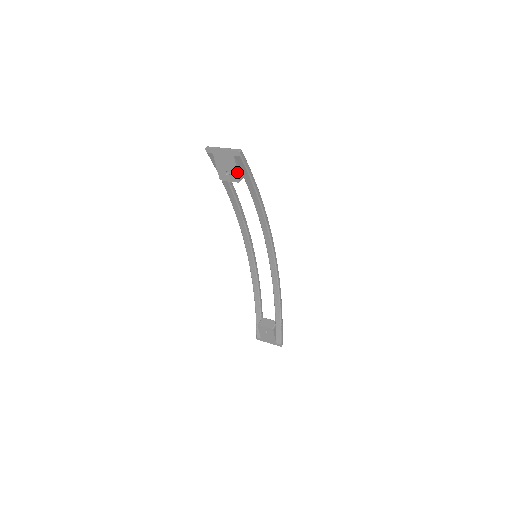
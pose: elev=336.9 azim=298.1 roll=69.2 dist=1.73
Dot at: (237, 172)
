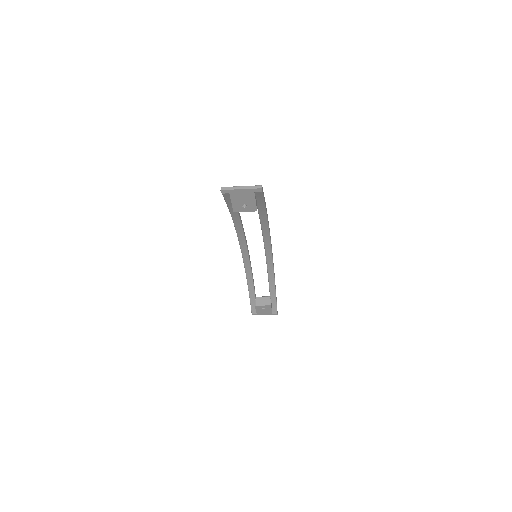
Dot at: (255, 204)
